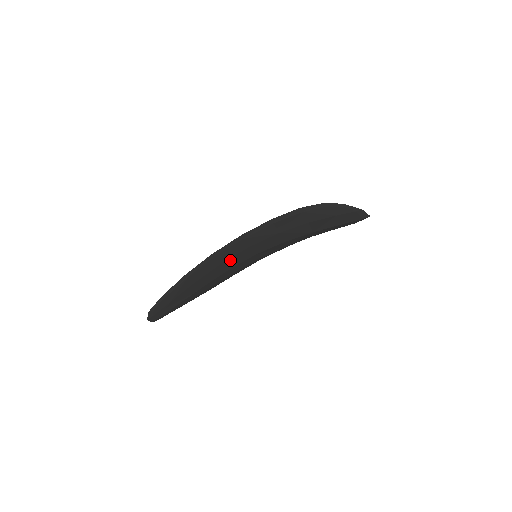
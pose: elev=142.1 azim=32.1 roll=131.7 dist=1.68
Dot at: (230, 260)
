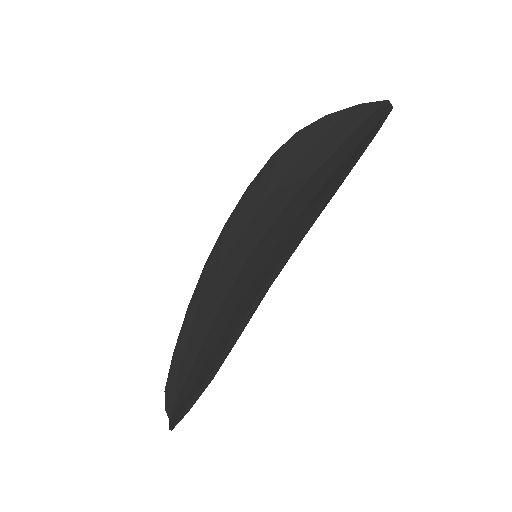
Dot at: occluded
